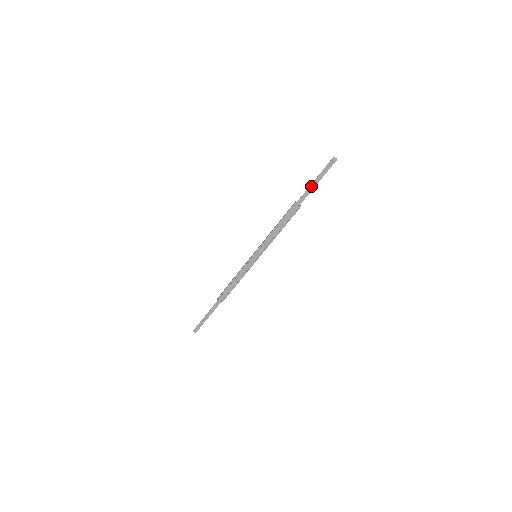
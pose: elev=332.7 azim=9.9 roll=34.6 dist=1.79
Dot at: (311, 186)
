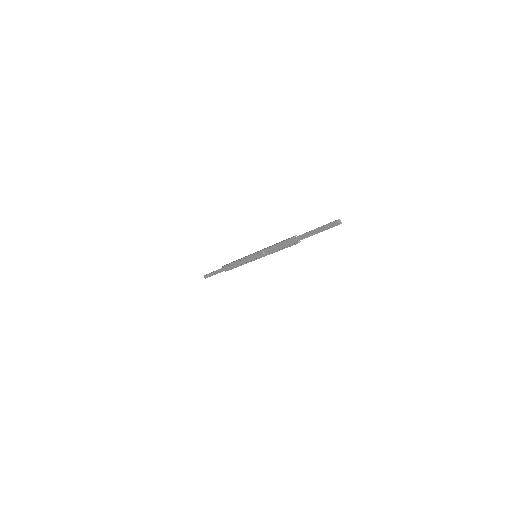
Dot at: (312, 231)
